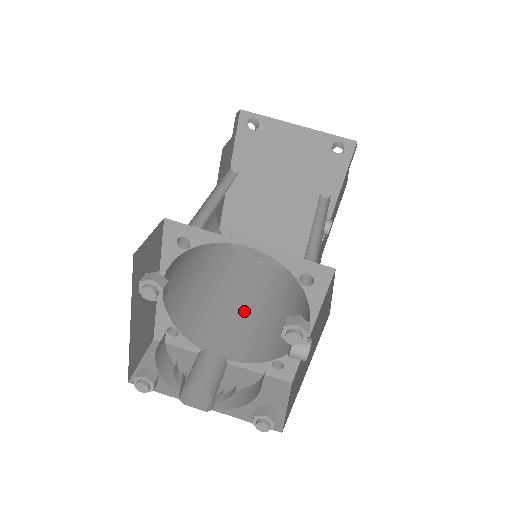
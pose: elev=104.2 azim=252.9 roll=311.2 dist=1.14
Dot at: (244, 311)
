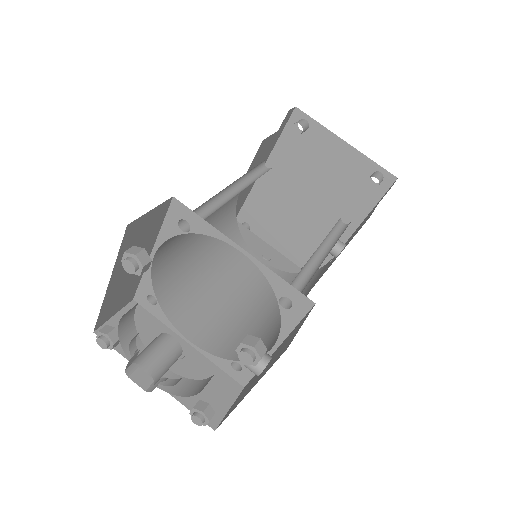
Dot at: (228, 302)
